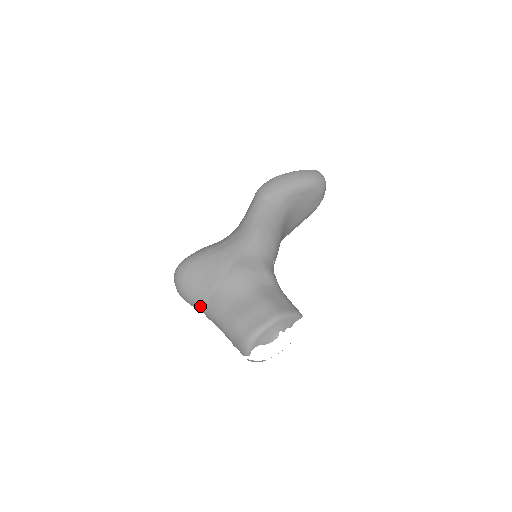
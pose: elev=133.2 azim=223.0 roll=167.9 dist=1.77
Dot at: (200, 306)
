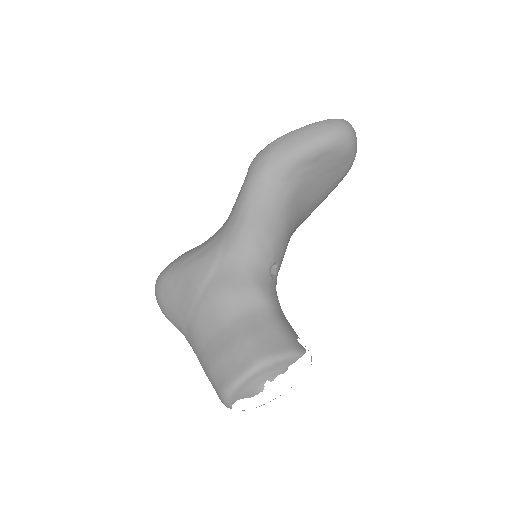
Dot at: occluded
